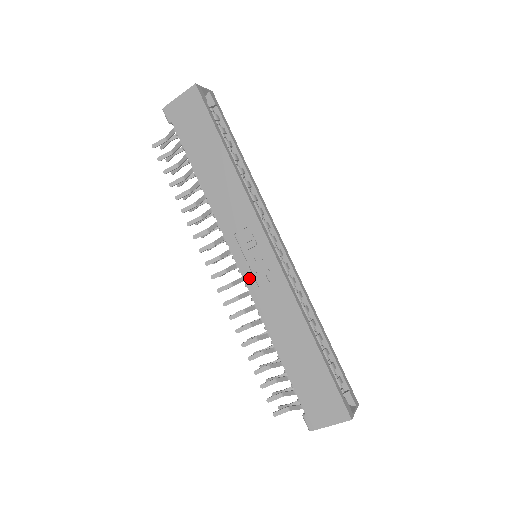
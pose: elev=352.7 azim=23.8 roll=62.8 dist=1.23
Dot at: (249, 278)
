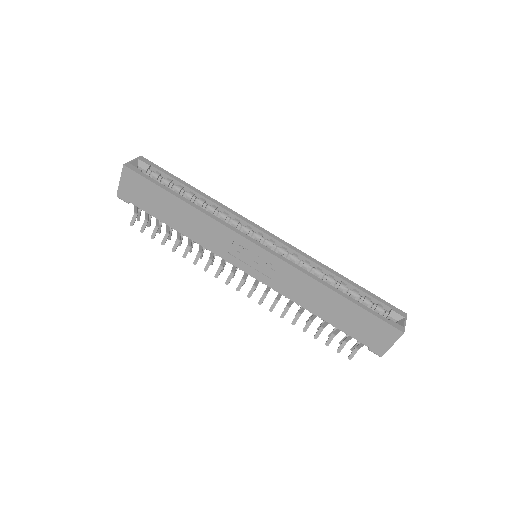
Dot at: (261, 277)
